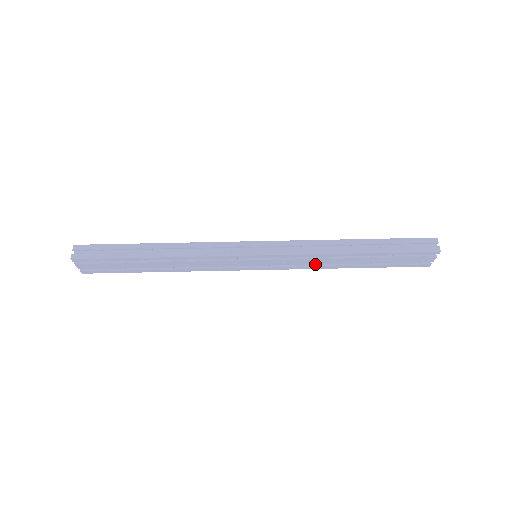
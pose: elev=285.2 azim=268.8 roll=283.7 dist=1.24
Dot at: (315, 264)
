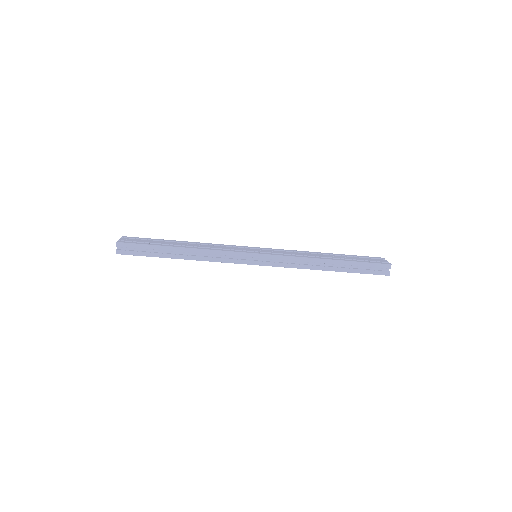
Dot at: occluded
